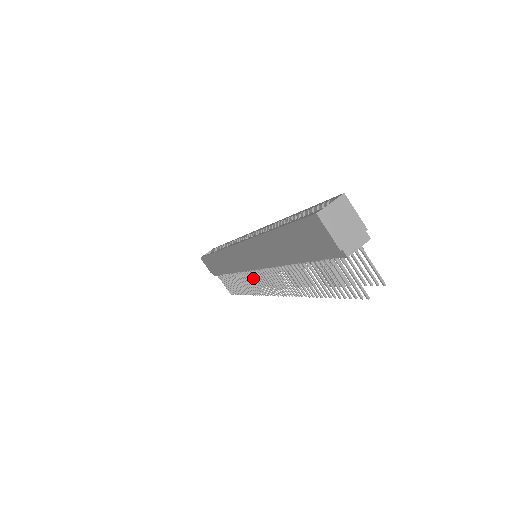
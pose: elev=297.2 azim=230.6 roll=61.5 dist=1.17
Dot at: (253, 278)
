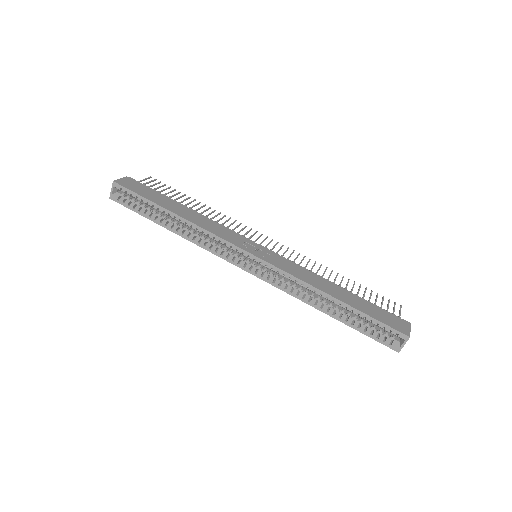
Dot at: occluded
